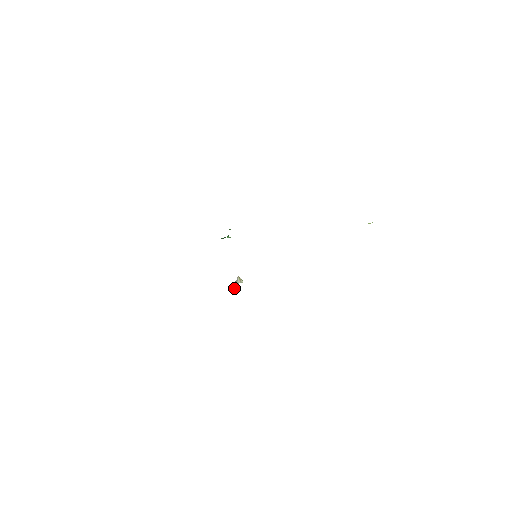
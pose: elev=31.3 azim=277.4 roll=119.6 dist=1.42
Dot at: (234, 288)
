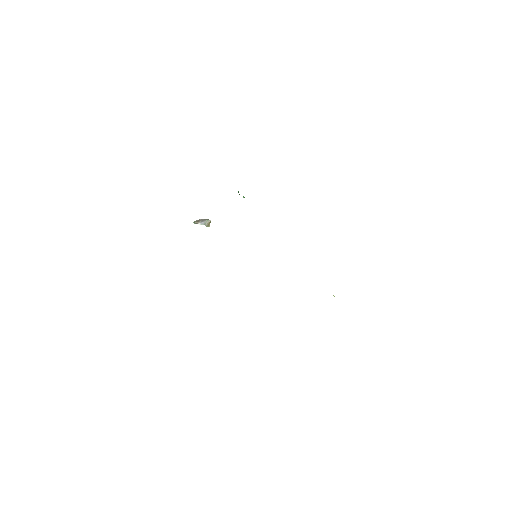
Dot at: occluded
